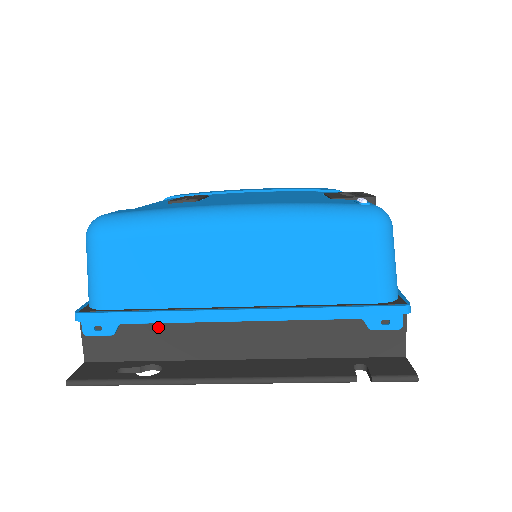
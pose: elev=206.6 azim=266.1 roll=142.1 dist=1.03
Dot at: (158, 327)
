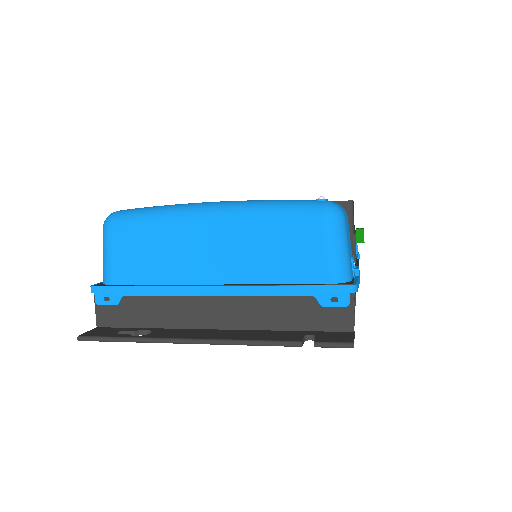
Dot at: (152, 300)
